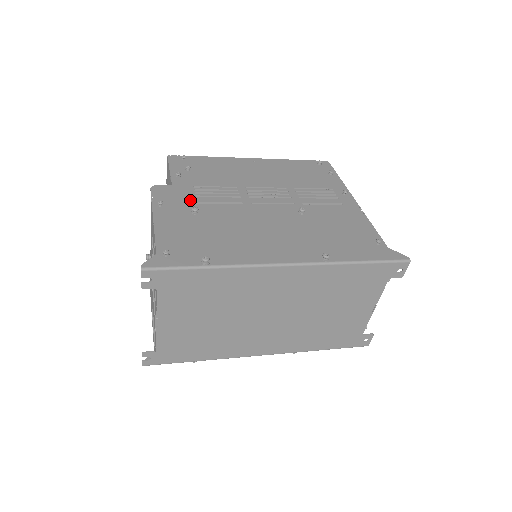
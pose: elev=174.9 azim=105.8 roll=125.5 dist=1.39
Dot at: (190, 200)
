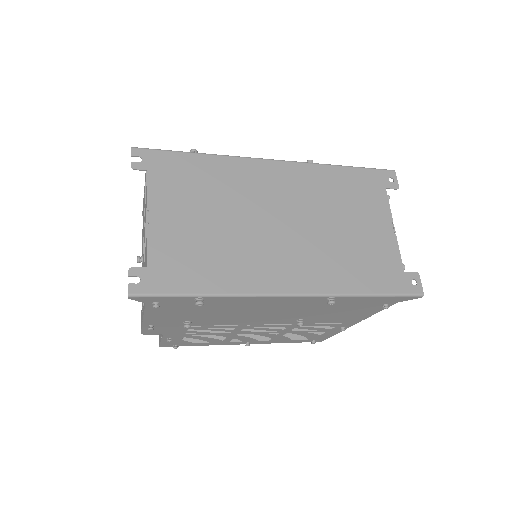
Dot at: occluded
